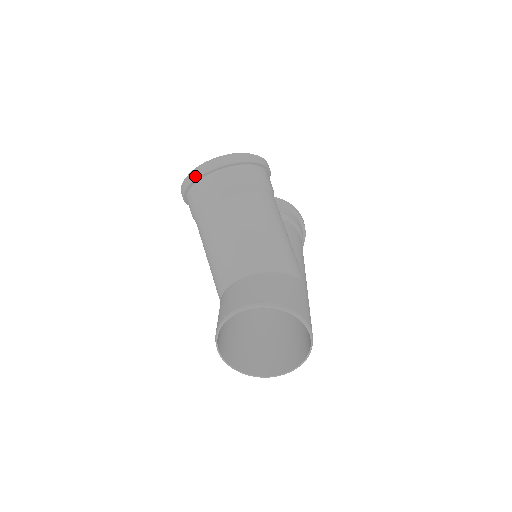
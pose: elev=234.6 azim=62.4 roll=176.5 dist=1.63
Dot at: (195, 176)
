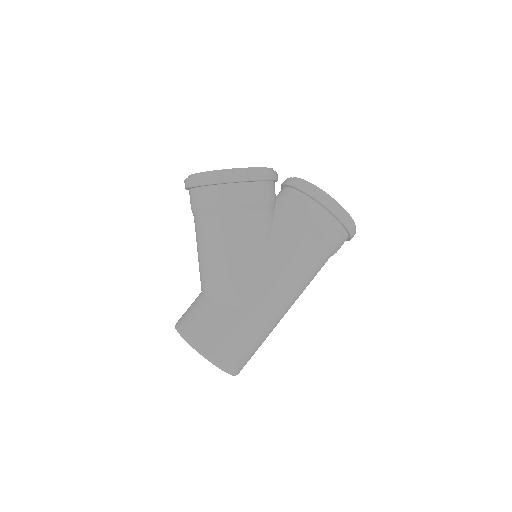
Dot at: occluded
